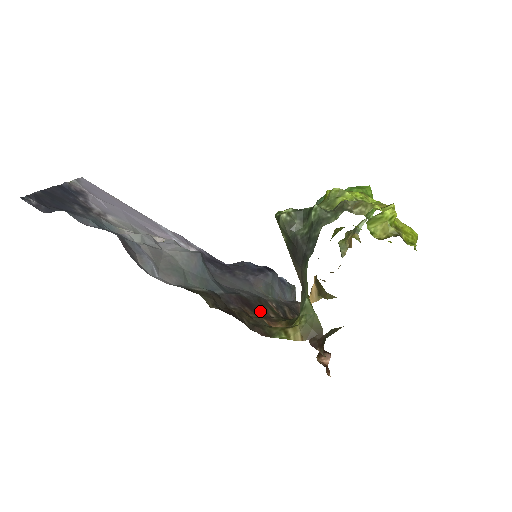
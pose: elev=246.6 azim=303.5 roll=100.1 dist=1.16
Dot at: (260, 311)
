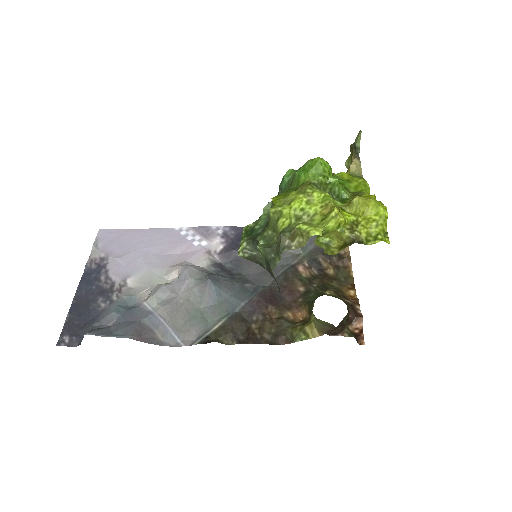
Dot at: (285, 299)
